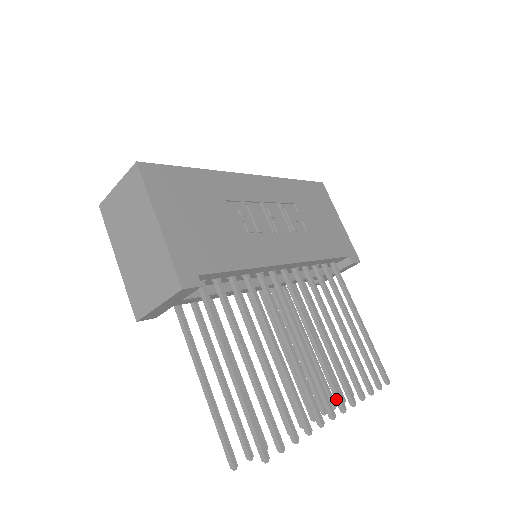
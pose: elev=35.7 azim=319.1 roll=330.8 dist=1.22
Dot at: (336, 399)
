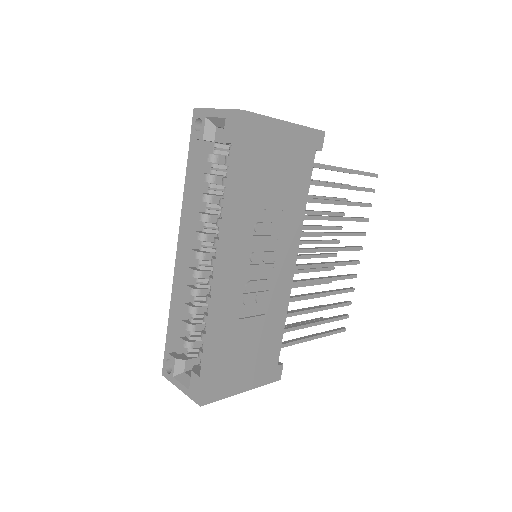
Dot at: (355, 250)
